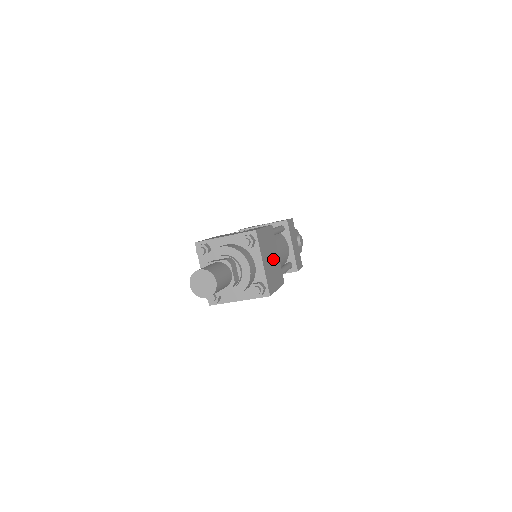
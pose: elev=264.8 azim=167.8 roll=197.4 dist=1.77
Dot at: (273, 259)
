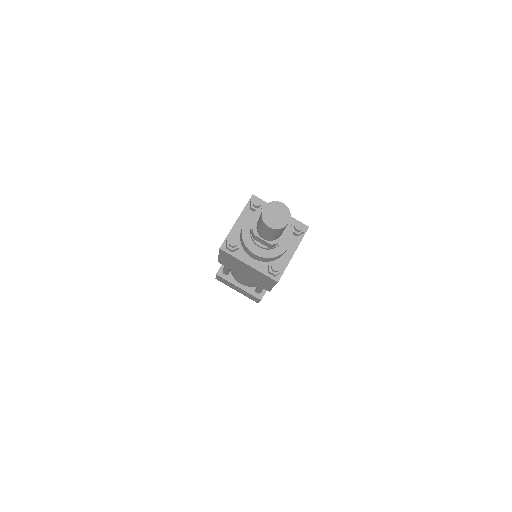
Dot at: occluded
